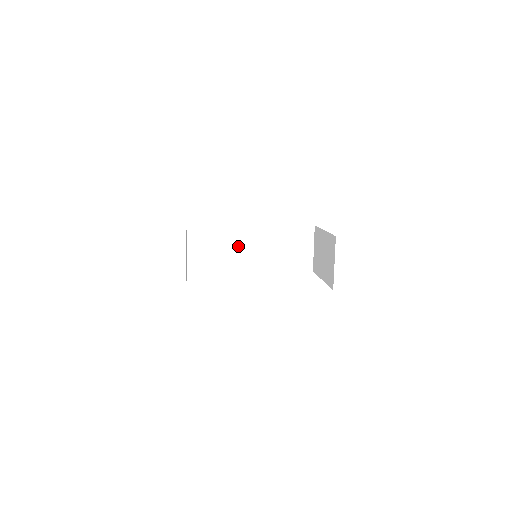
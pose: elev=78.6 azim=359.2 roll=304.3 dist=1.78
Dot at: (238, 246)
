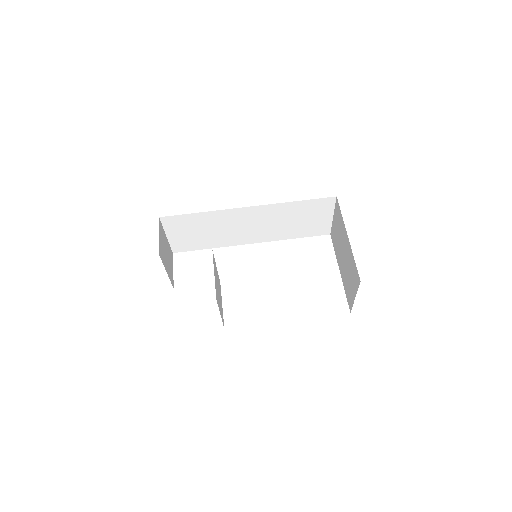
Dot at: (232, 226)
